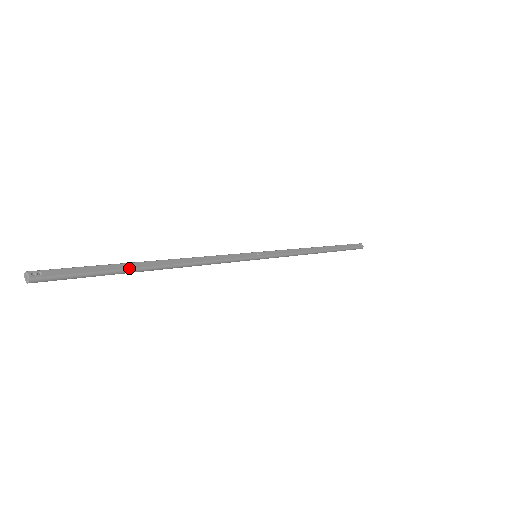
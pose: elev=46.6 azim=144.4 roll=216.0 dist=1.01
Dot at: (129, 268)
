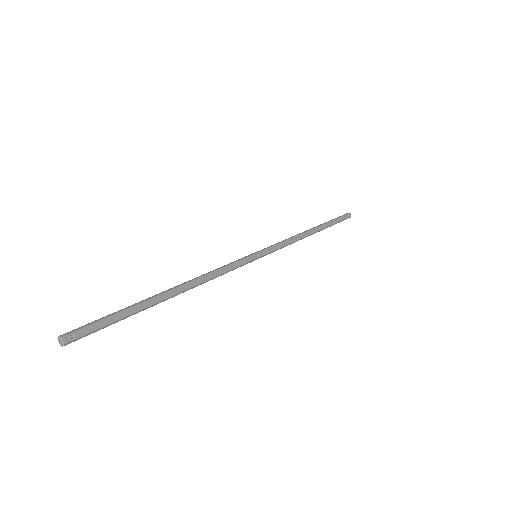
Dot at: (147, 306)
